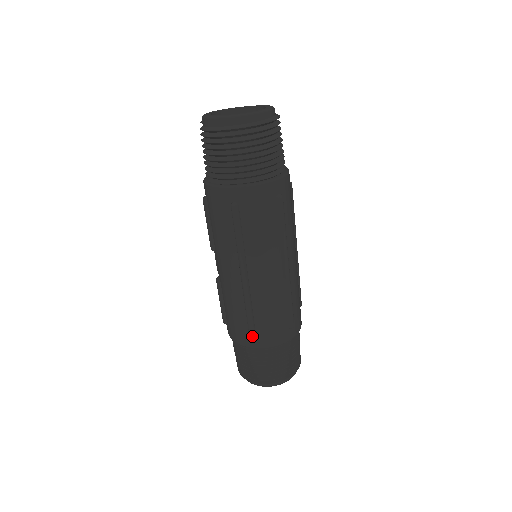
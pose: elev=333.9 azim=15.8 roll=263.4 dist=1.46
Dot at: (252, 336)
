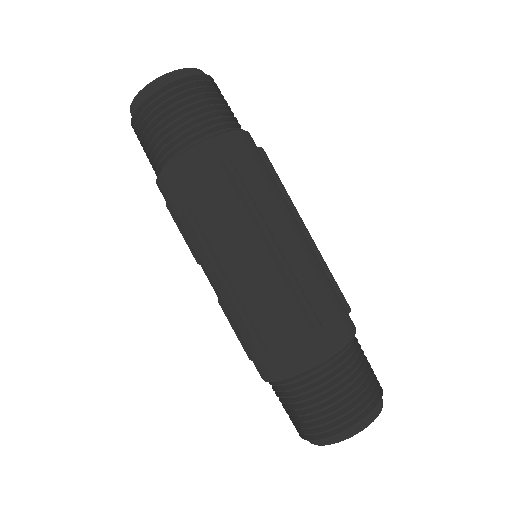
Dot at: (266, 361)
